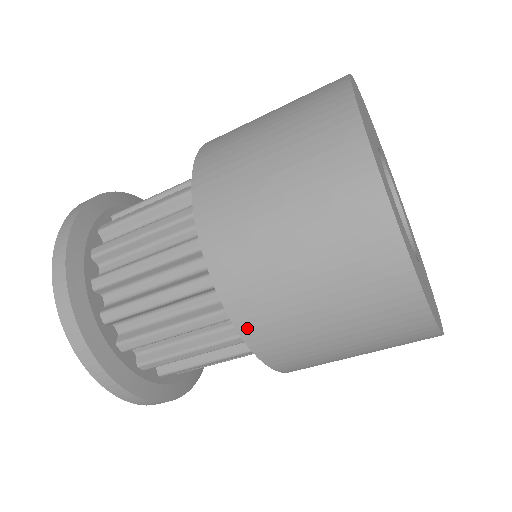
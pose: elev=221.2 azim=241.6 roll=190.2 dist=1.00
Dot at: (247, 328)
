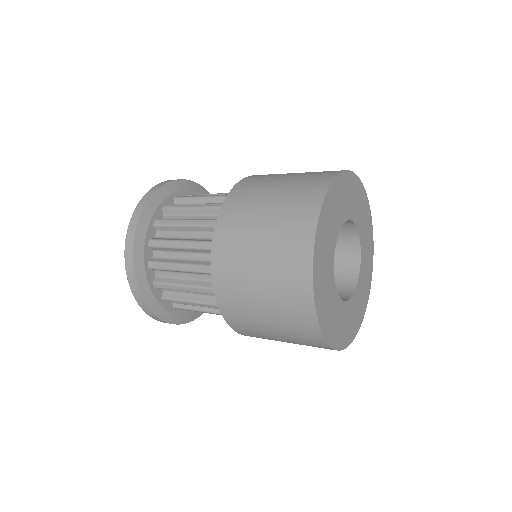
Dot at: (223, 306)
